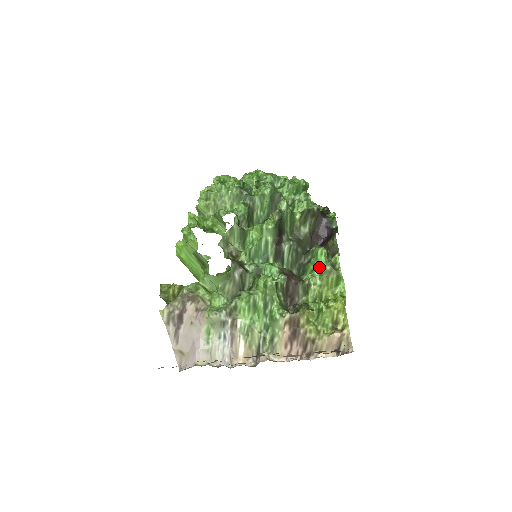
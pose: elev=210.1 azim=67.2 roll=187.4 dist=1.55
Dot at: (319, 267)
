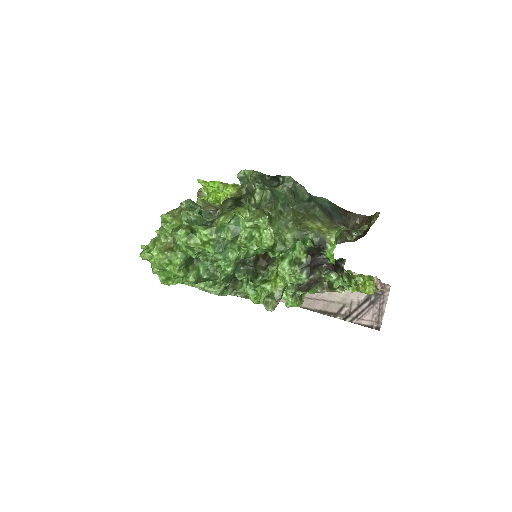
Dot at: occluded
